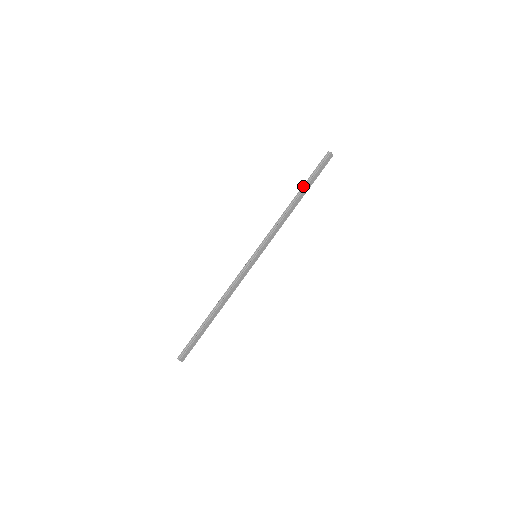
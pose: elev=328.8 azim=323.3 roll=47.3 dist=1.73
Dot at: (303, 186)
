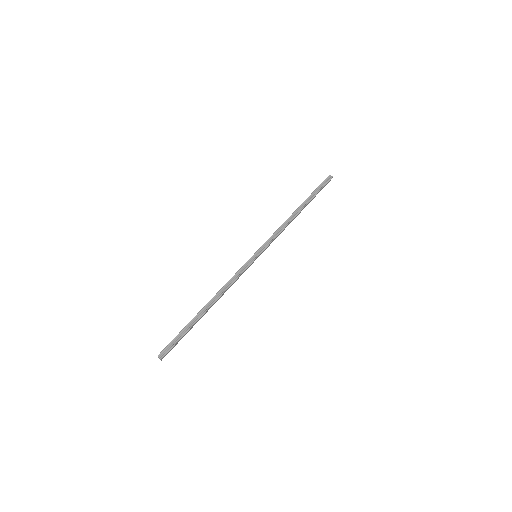
Dot at: (307, 199)
